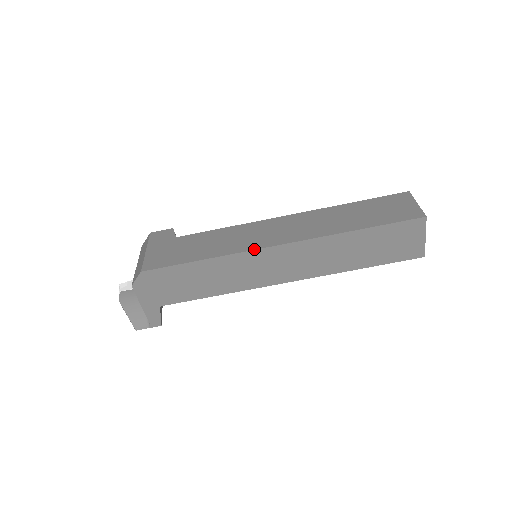
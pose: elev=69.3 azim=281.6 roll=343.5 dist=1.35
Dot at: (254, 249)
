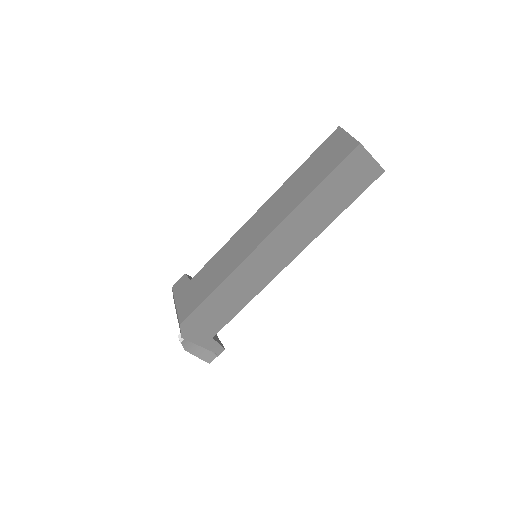
Dot at: (246, 257)
